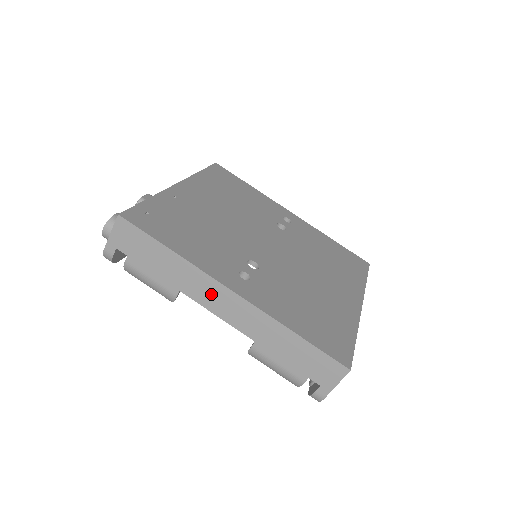
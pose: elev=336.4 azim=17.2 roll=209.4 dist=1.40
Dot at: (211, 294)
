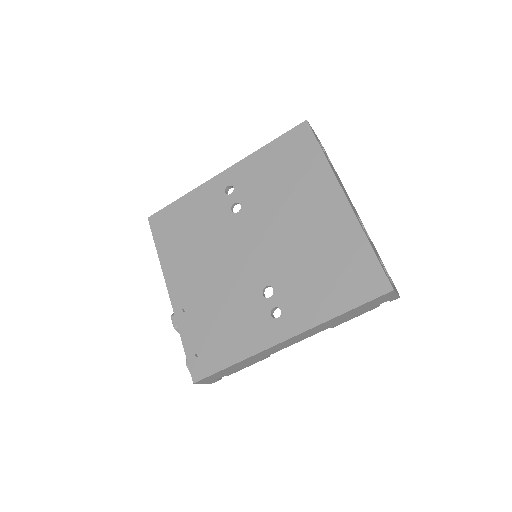
Dot at: (279, 347)
